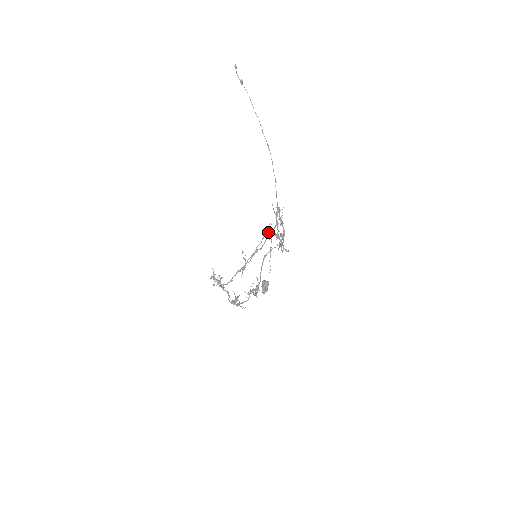
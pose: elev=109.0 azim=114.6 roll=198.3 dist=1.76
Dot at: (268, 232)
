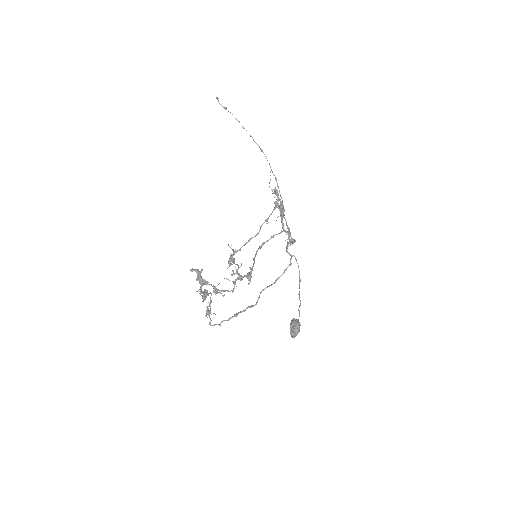
Dot at: (290, 258)
